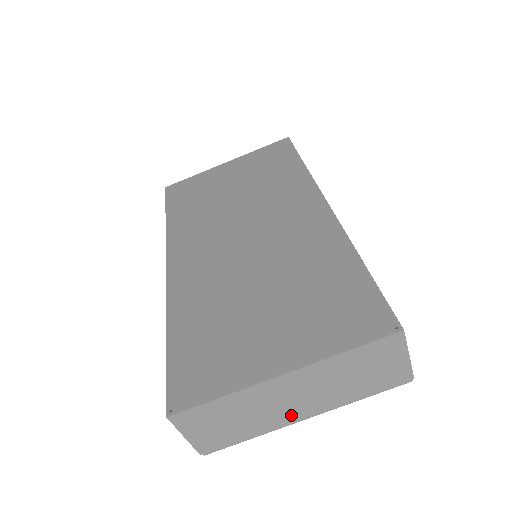
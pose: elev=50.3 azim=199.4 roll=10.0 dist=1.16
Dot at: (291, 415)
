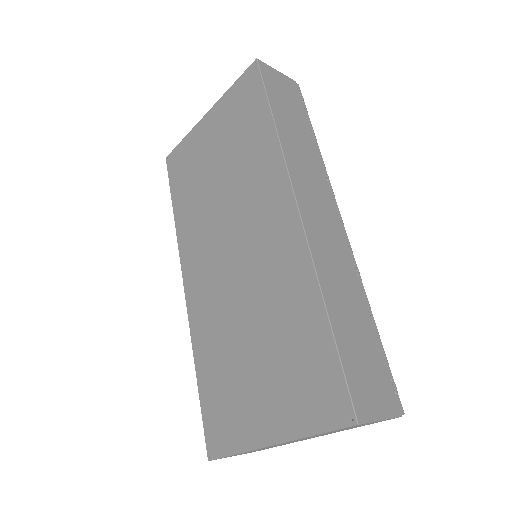
Dot at: occluded
